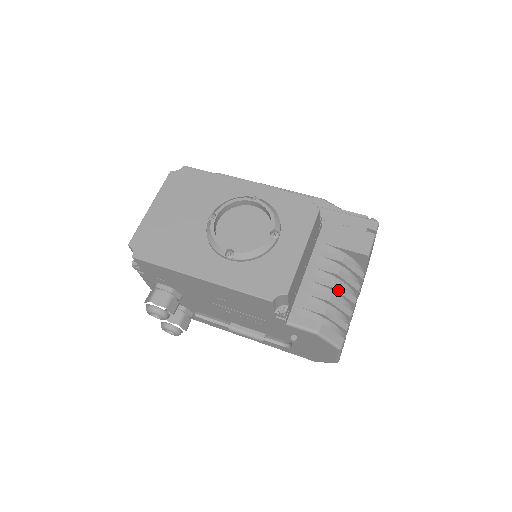
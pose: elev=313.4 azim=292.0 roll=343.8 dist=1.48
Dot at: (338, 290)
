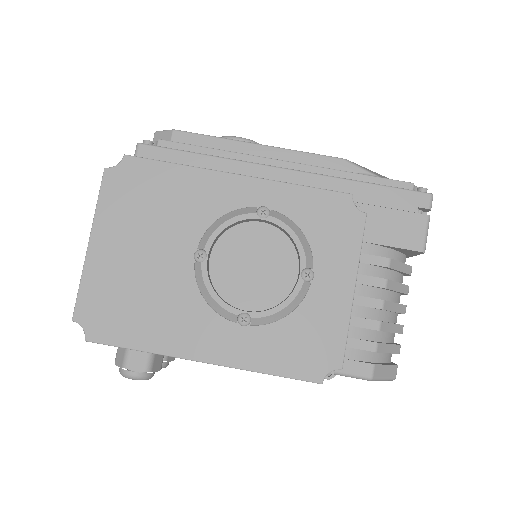
Dot at: (388, 309)
